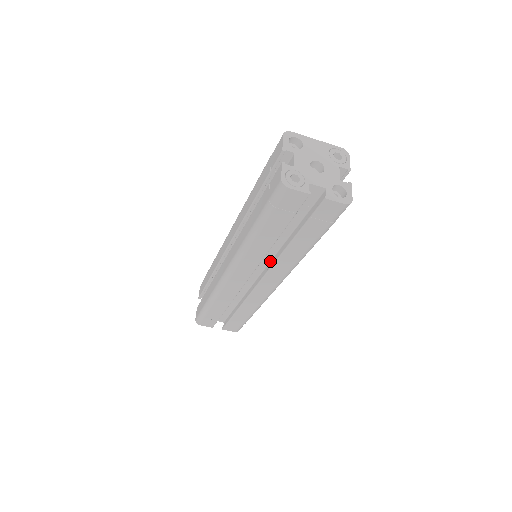
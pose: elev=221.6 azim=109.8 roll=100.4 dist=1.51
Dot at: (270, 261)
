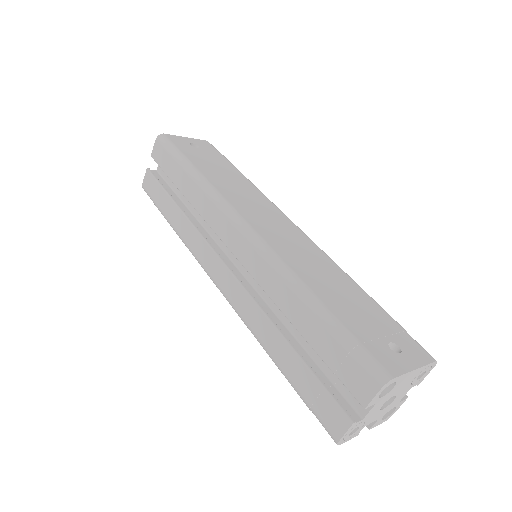
Dot at: occluded
